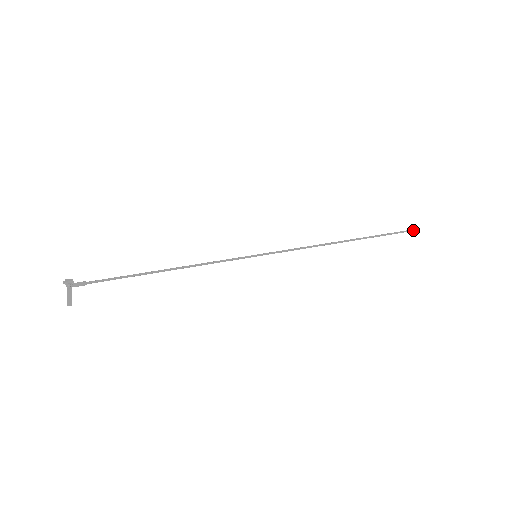
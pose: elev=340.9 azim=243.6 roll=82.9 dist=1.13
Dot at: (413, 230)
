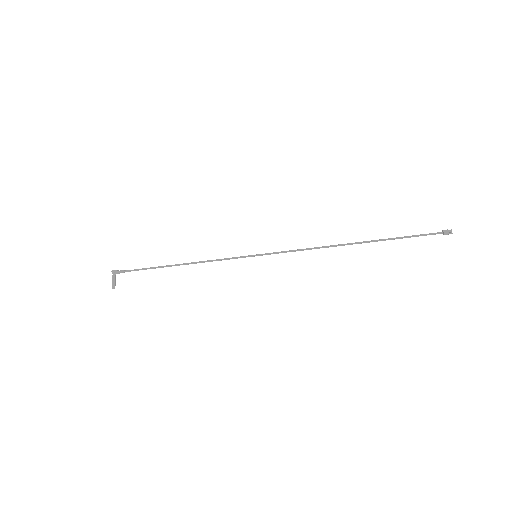
Dot at: (447, 231)
